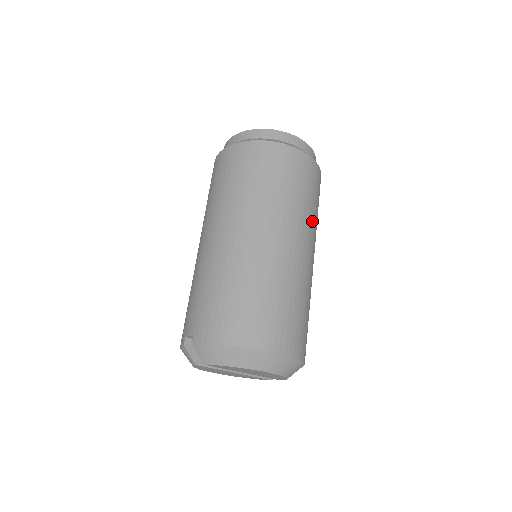
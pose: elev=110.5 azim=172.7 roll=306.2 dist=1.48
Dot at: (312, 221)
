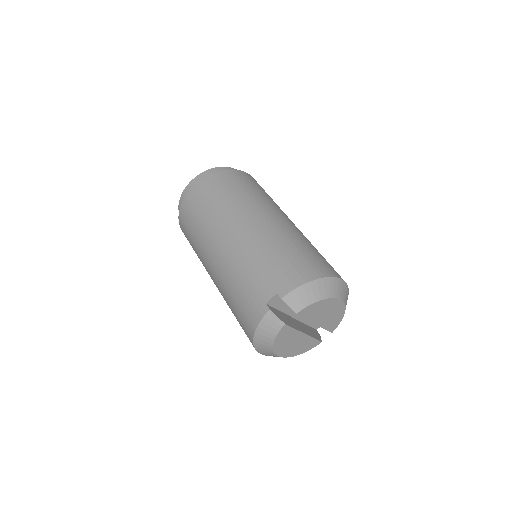
Dot at: occluded
